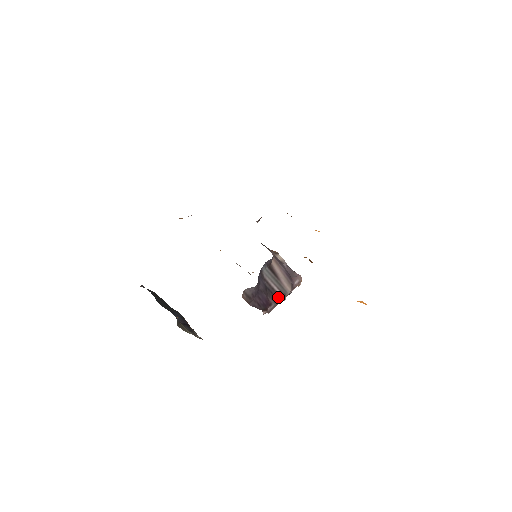
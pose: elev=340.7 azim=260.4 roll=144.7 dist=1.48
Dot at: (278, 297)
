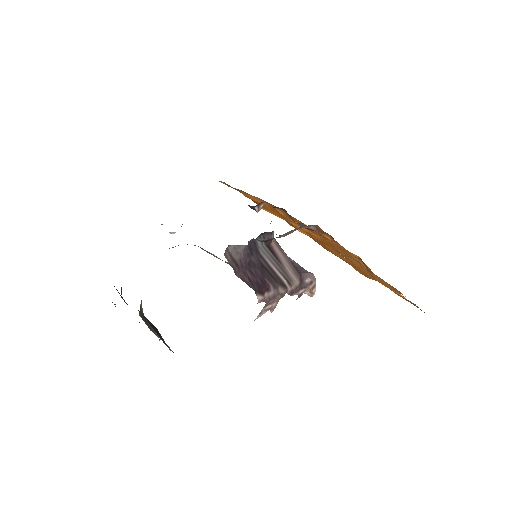
Dot at: (279, 282)
